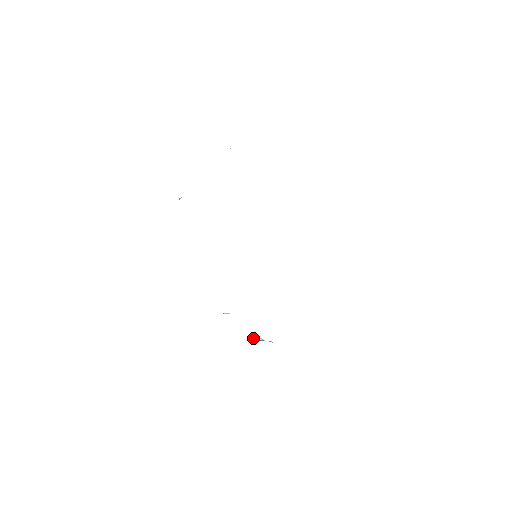
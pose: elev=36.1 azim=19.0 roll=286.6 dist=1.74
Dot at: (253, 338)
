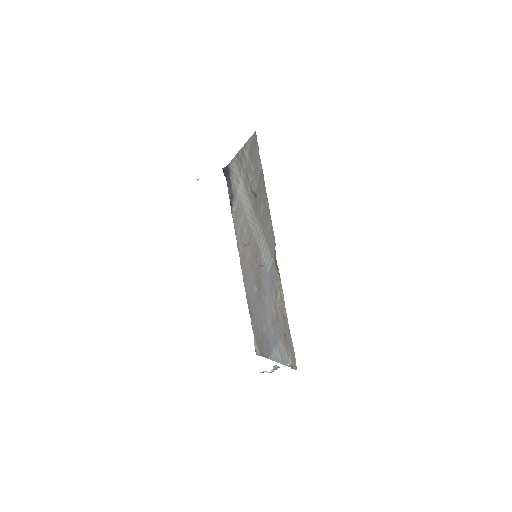
Dot at: (264, 371)
